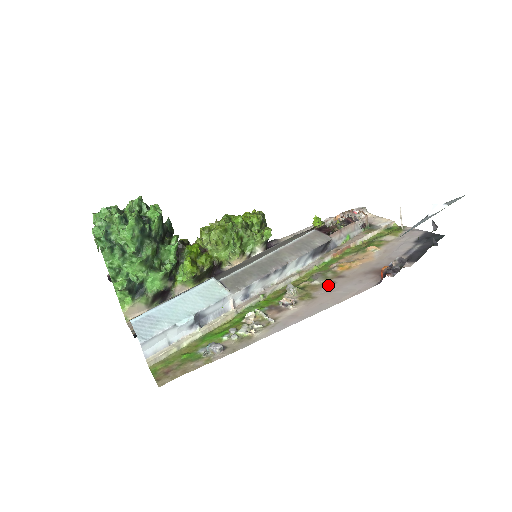
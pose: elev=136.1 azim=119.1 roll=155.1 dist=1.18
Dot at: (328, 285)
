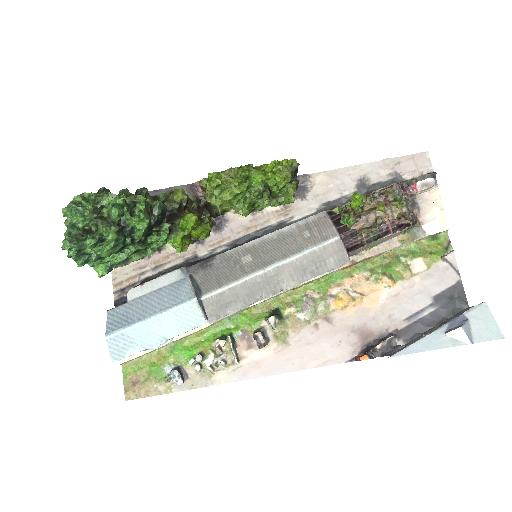
Dot at: (309, 329)
